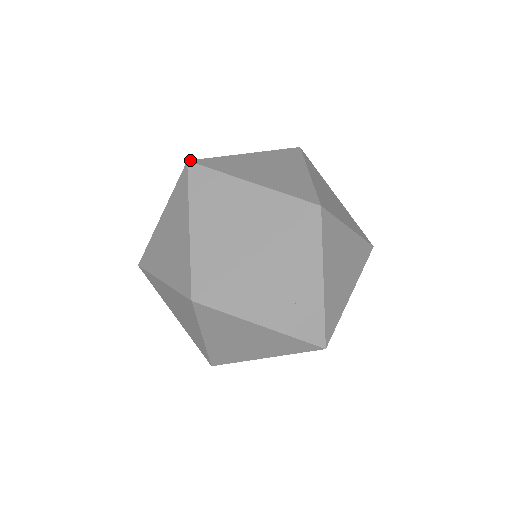
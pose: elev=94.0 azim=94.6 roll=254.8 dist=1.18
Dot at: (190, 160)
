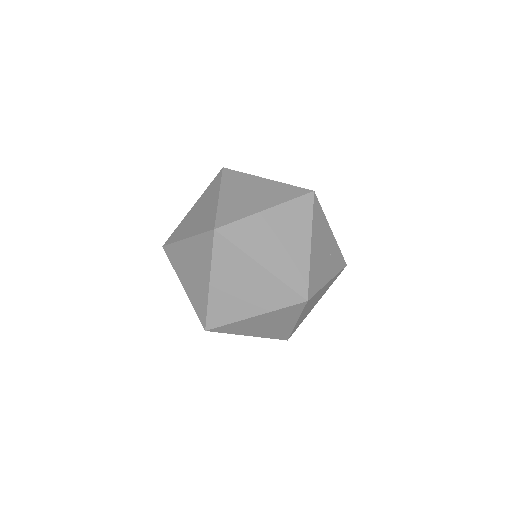
Dot at: (215, 228)
